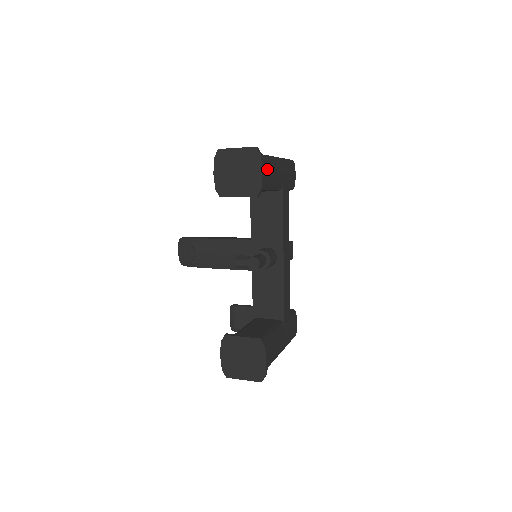
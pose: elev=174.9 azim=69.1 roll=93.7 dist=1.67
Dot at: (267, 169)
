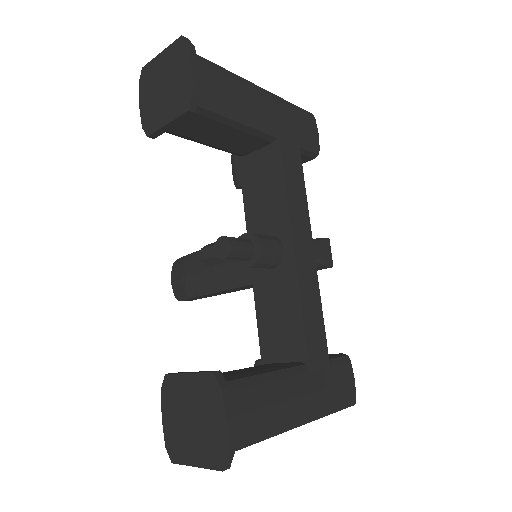
Dot at: (222, 84)
